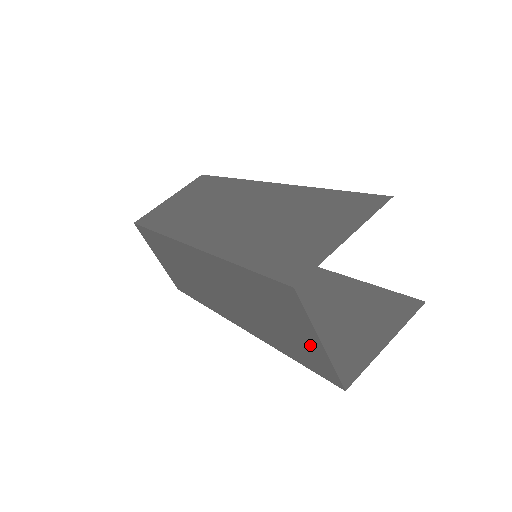
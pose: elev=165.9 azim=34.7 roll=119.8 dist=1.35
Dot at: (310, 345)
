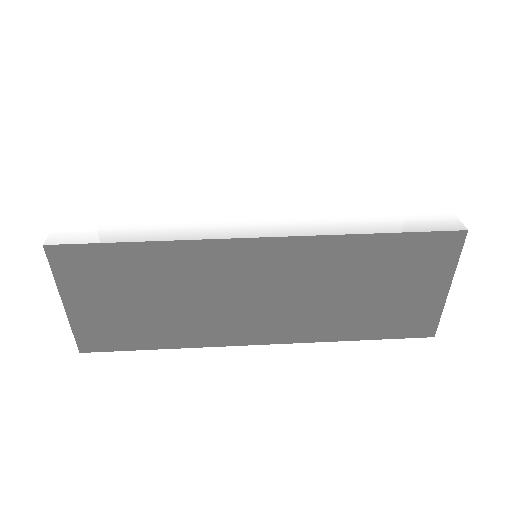
Dot at: occluded
